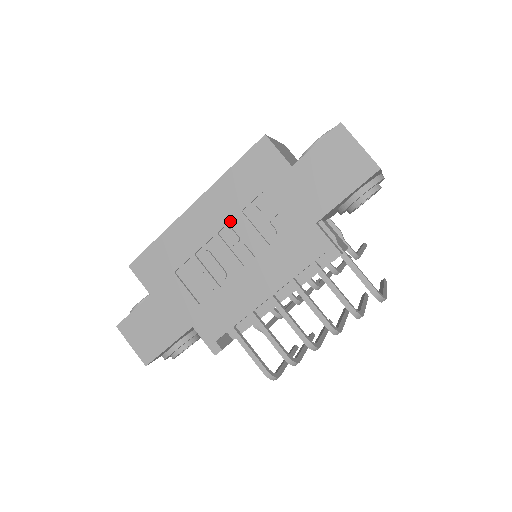
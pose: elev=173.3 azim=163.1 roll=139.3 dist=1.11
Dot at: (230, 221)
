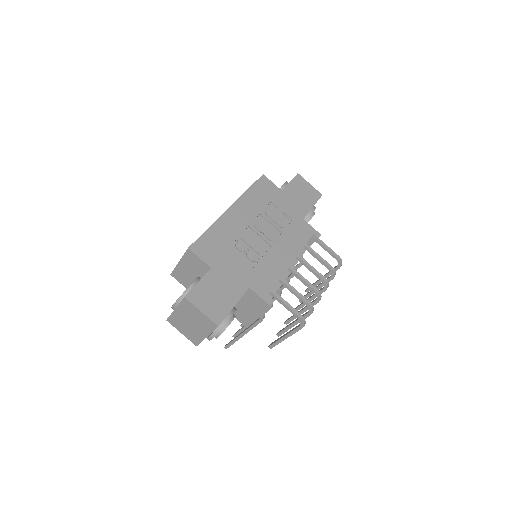
Dot at: (256, 218)
